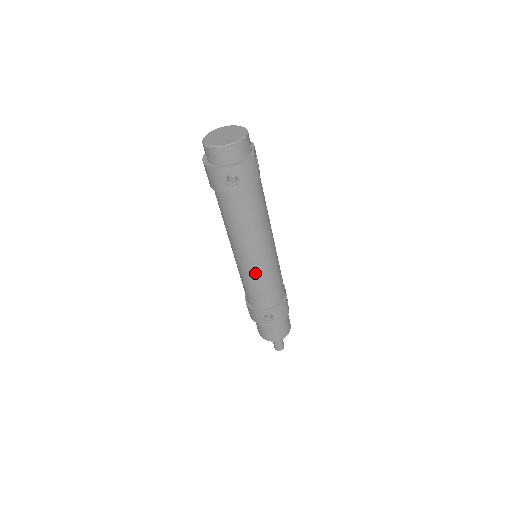
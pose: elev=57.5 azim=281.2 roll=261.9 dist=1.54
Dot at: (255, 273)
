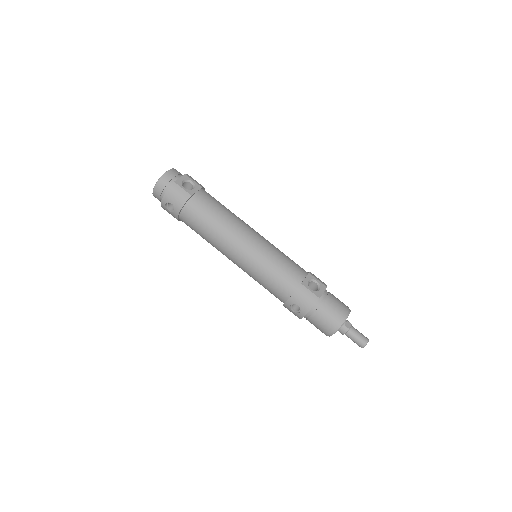
Dot at: (248, 270)
